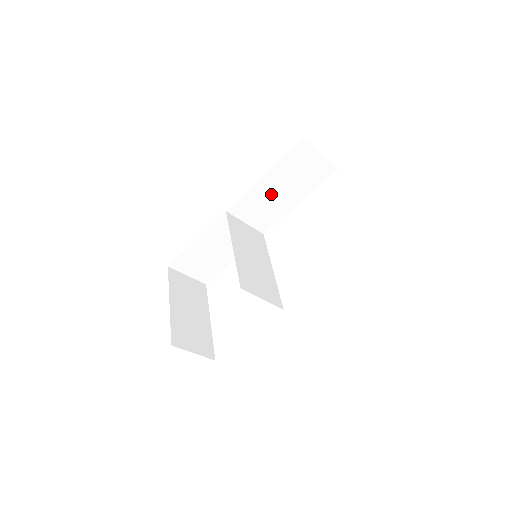
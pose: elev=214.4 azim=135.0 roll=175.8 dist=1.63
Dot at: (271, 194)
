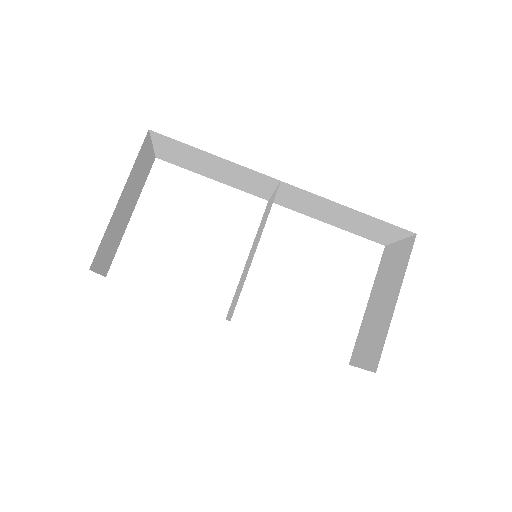
Dot at: (328, 210)
